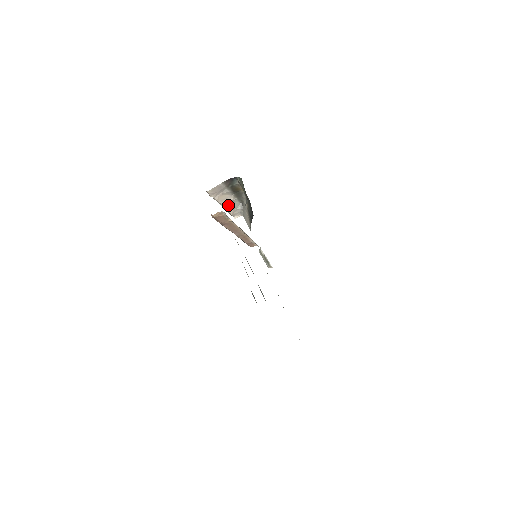
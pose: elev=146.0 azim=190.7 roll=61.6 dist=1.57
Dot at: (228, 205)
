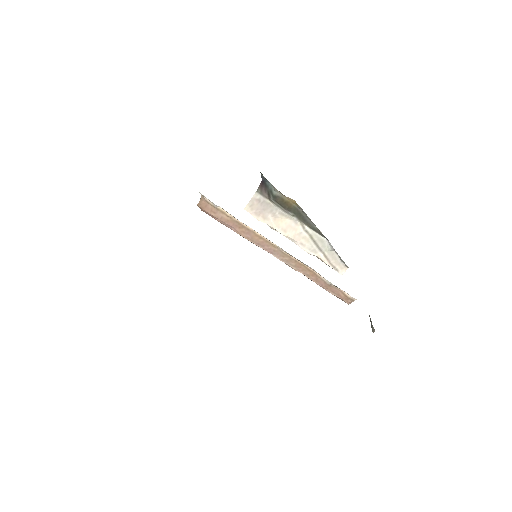
Dot at: (305, 242)
